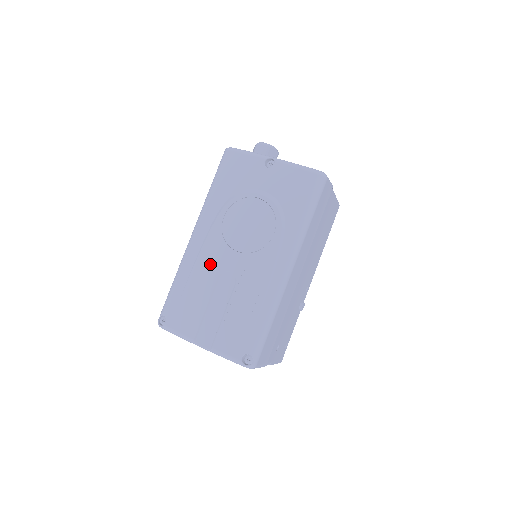
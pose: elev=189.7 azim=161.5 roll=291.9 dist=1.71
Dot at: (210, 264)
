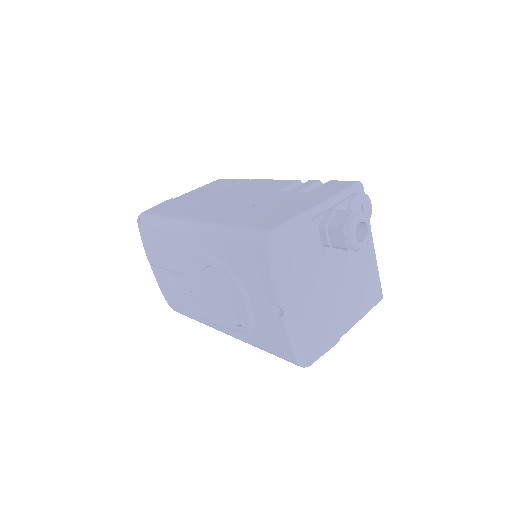
Dot at: (183, 263)
